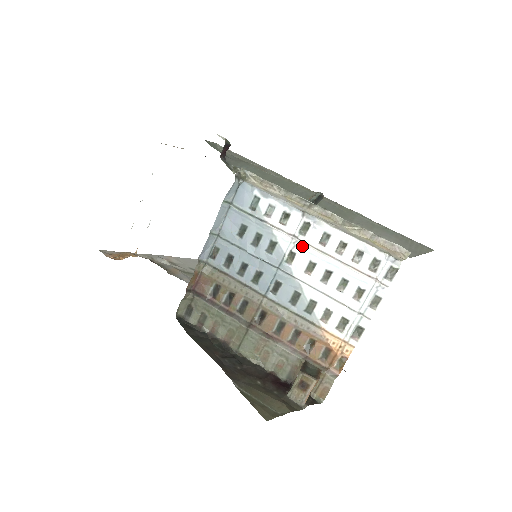
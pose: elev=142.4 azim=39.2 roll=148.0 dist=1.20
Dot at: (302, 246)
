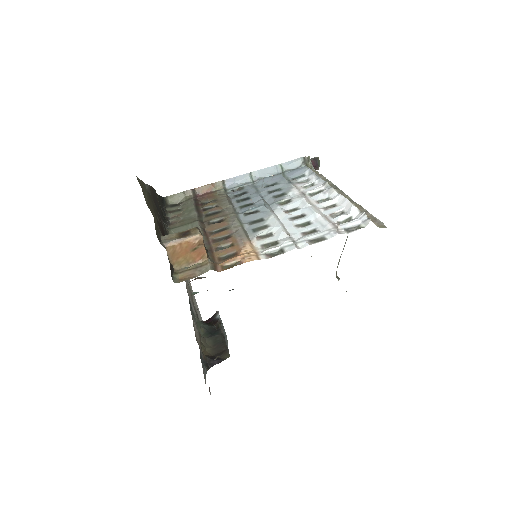
Dot at: (302, 198)
